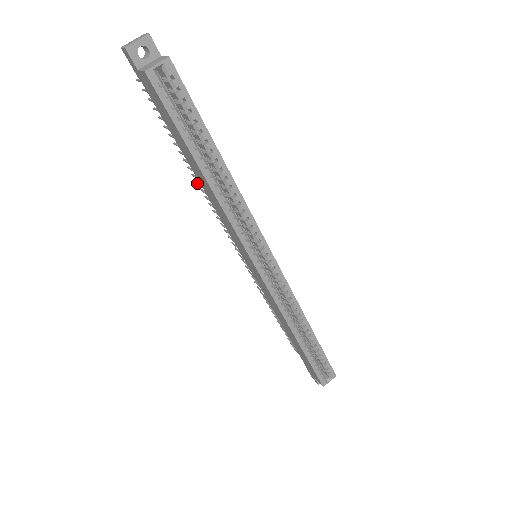
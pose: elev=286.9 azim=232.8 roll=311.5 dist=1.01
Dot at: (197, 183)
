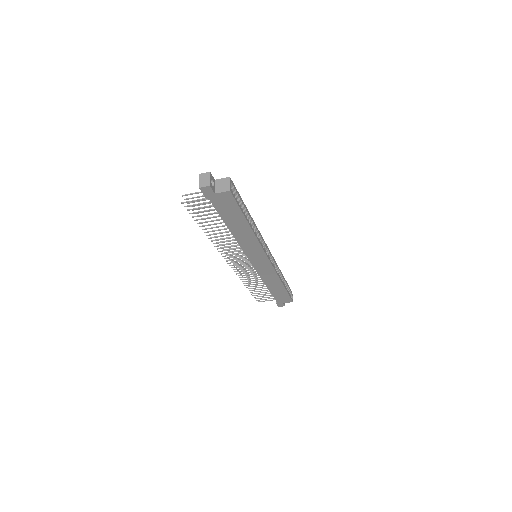
Dot at: occluded
